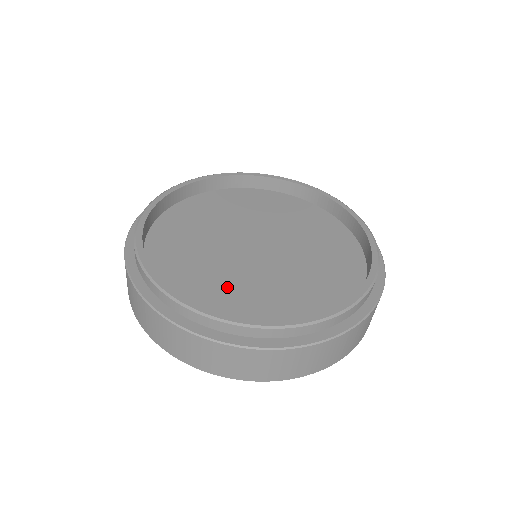
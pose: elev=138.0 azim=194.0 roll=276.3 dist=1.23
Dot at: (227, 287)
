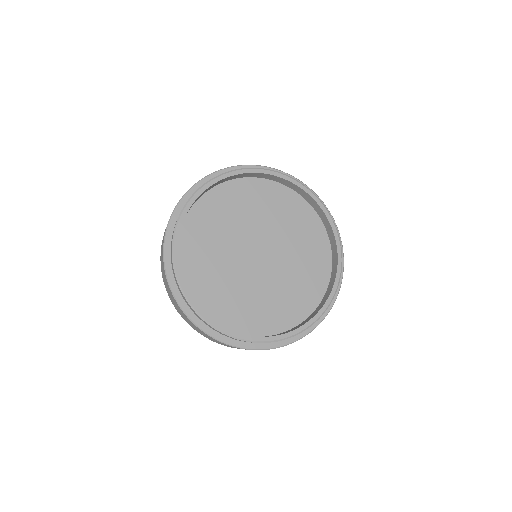
Dot at: (216, 275)
